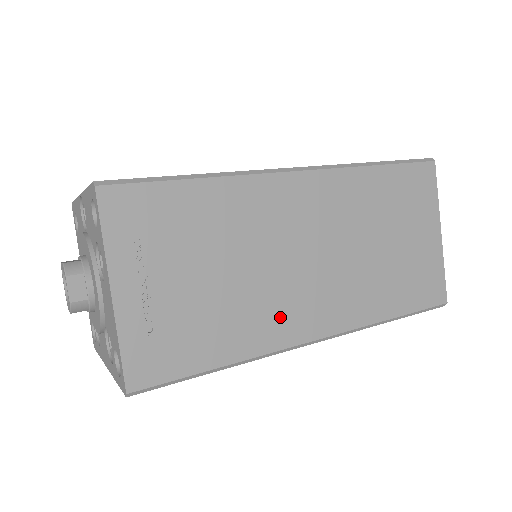
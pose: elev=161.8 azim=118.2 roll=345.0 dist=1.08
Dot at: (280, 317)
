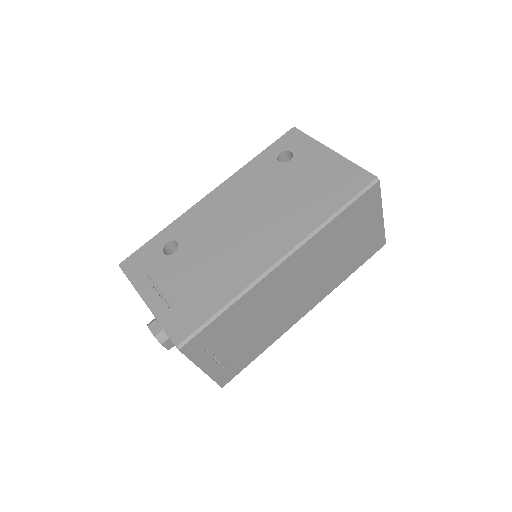
Dot at: (286, 320)
